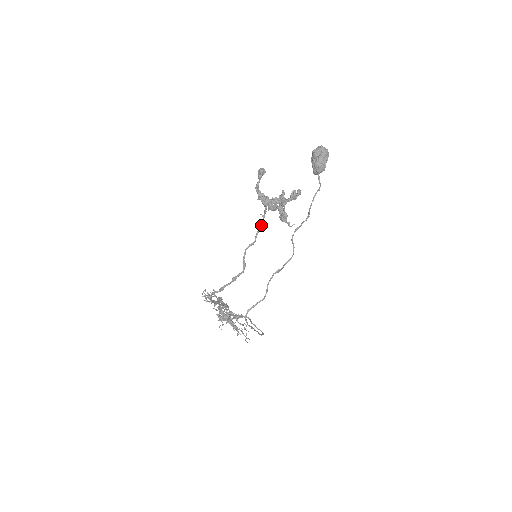
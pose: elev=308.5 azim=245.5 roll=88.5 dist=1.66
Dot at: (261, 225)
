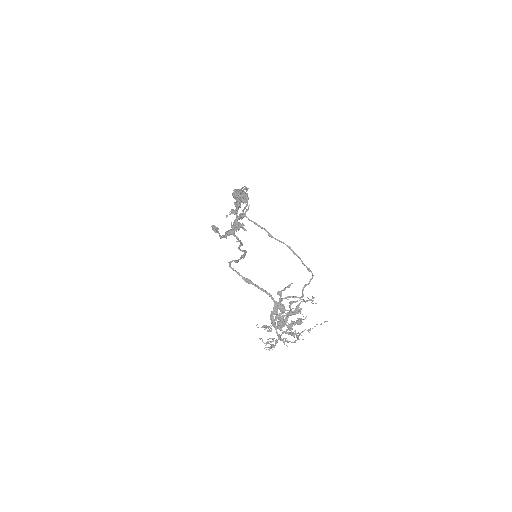
Dot at: occluded
